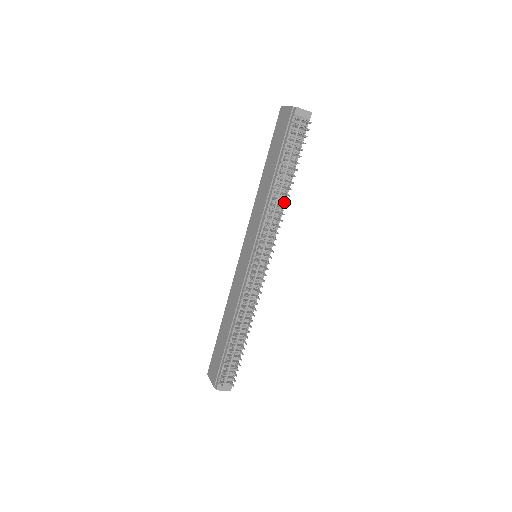
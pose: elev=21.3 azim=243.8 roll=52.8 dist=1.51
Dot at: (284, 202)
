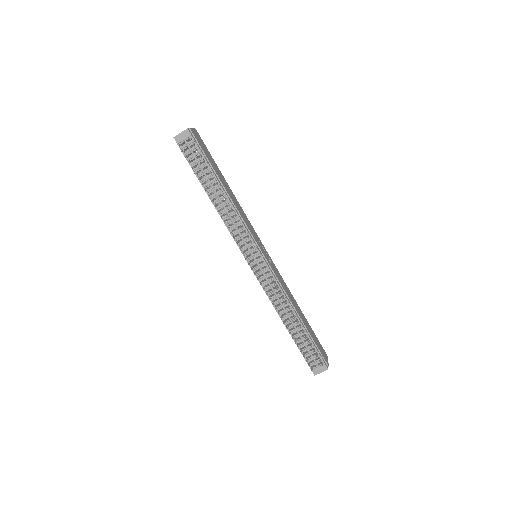
Dot at: (231, 205)
